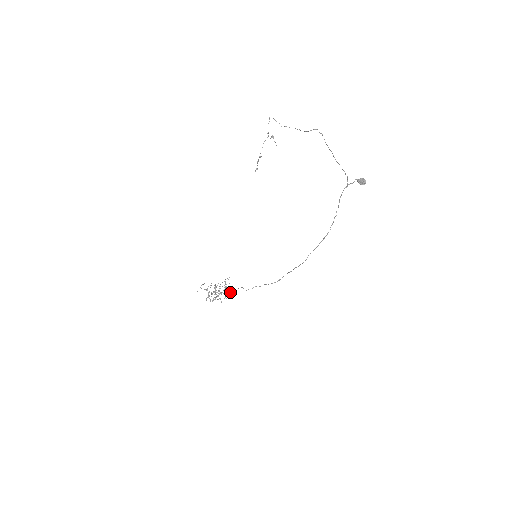
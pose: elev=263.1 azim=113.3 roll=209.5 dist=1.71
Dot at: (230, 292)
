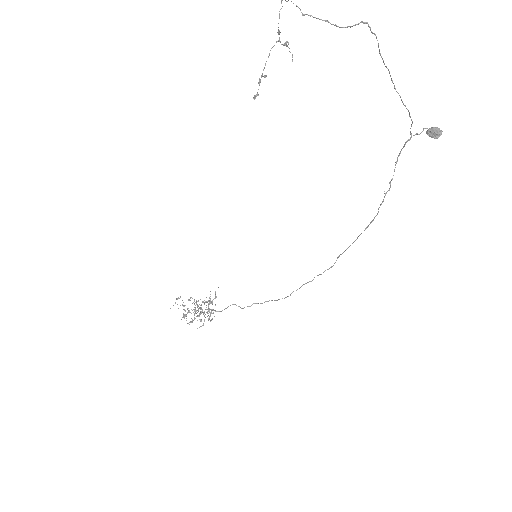
Dot at: occluded
